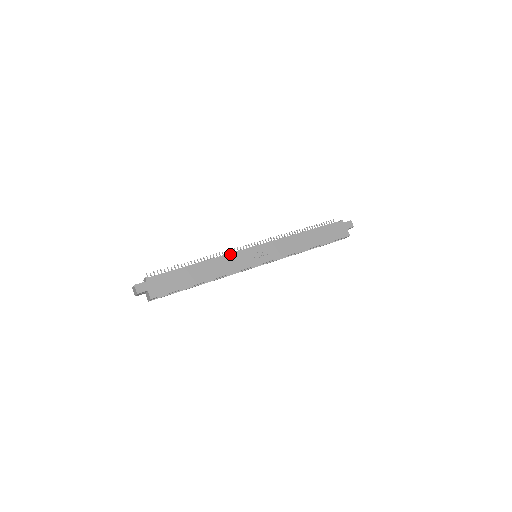
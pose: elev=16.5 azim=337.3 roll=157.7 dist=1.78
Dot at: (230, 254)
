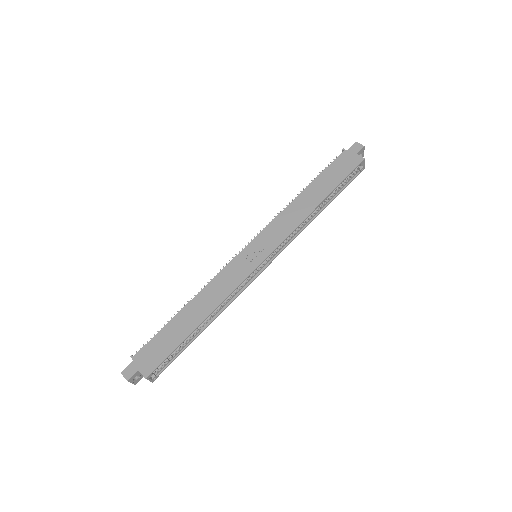
Dot at: (219, 273)
